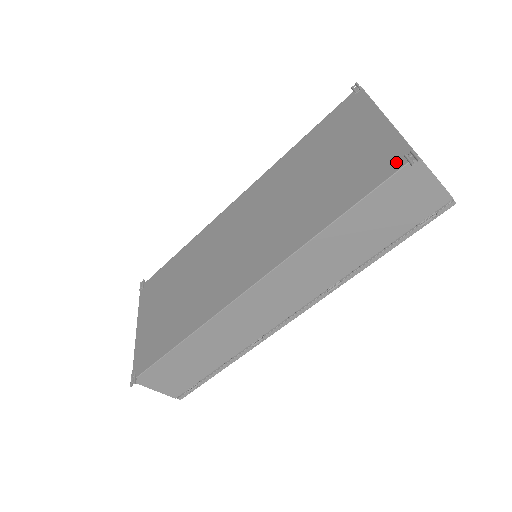
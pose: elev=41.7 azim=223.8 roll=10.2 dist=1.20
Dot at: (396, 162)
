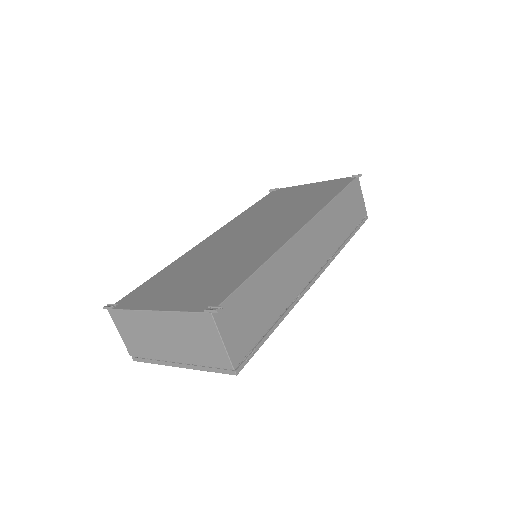
Dot at: (348, 180)
